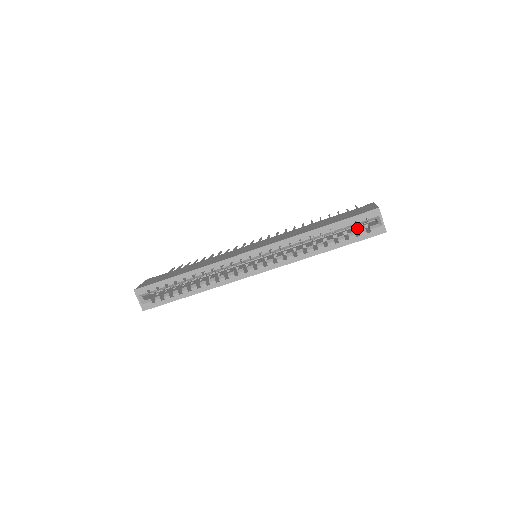
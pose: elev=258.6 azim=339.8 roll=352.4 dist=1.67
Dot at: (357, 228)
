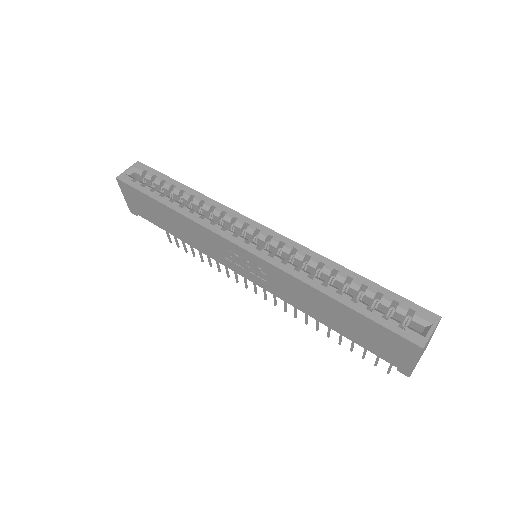
Dot at: occluded
